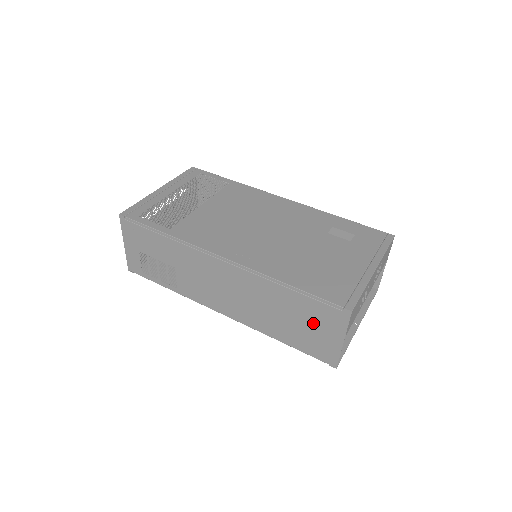
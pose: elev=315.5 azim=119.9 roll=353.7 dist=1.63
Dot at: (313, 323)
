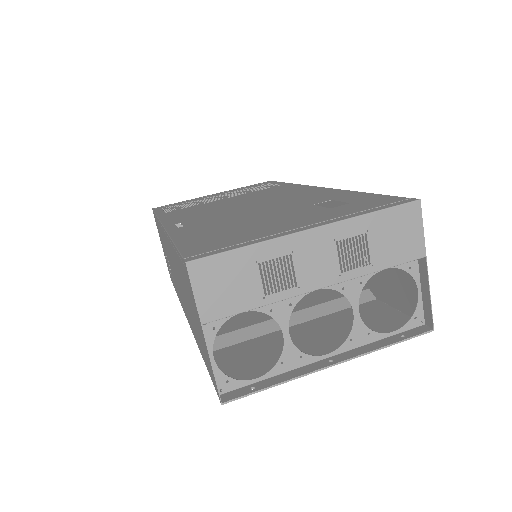
Dot at: (192, 306)
